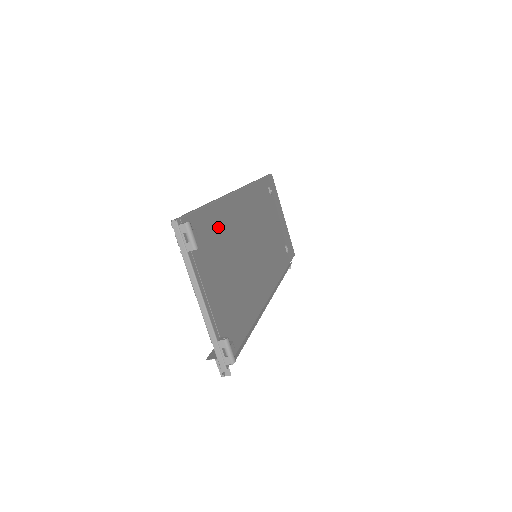
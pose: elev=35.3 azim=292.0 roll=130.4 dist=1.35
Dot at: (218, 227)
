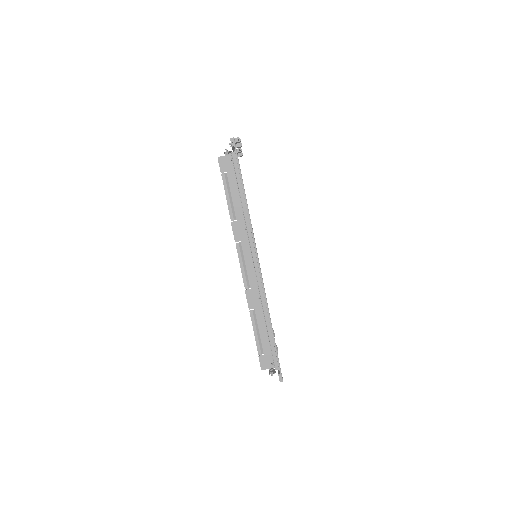
Dot at: occluded
